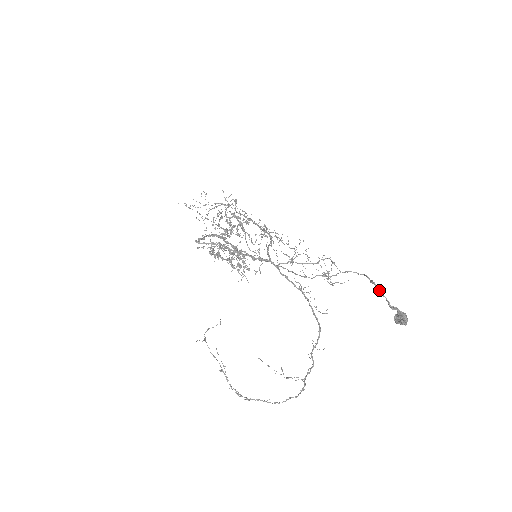
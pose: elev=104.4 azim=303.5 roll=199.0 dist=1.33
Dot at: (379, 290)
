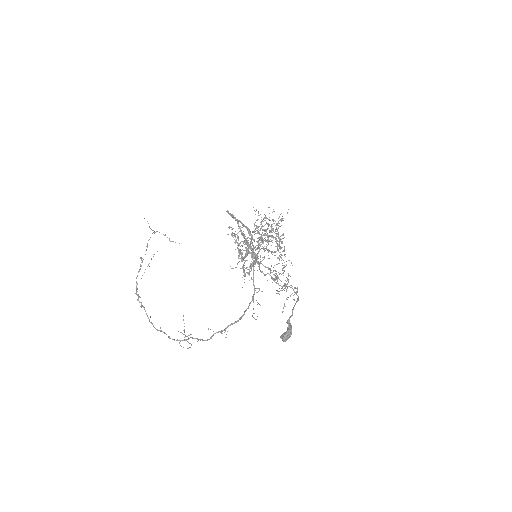
Dot at: occluded
